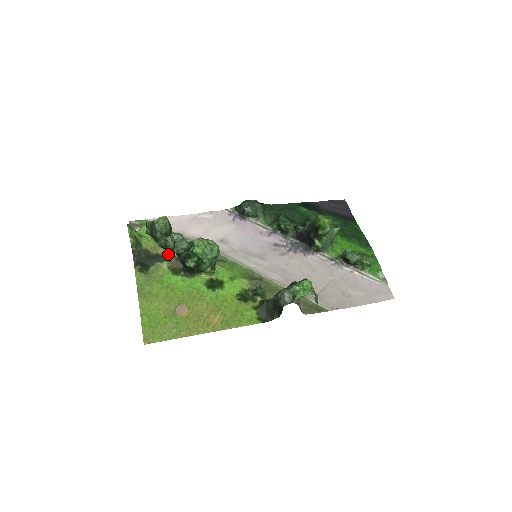
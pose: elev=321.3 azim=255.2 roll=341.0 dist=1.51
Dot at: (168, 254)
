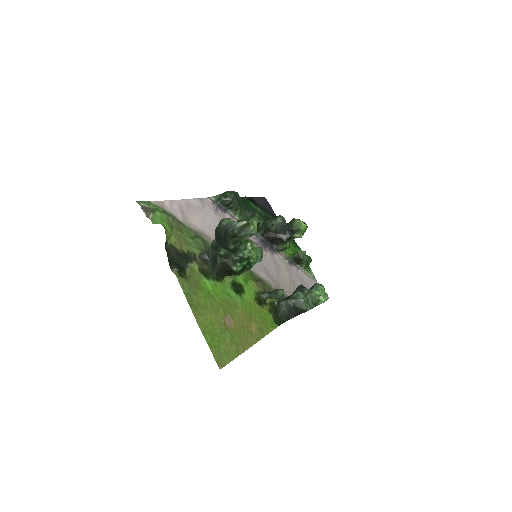
Dot at: (193, 252)
